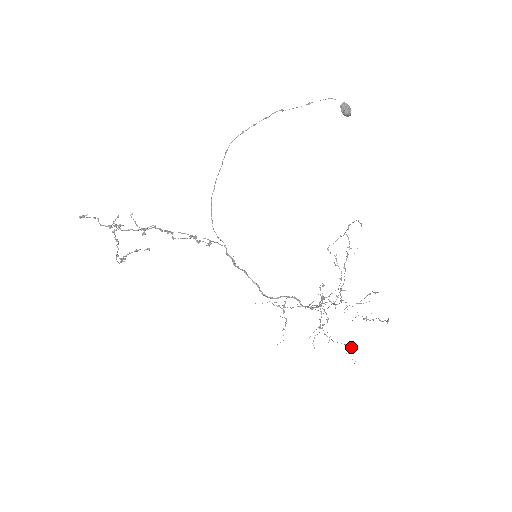
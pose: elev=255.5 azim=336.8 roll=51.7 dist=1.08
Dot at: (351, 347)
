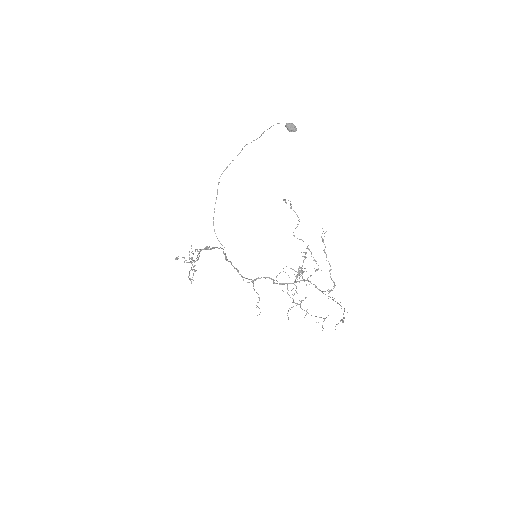
Dot at: occluded
